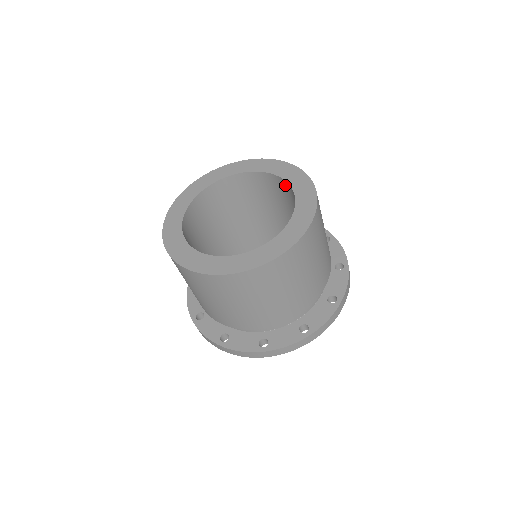
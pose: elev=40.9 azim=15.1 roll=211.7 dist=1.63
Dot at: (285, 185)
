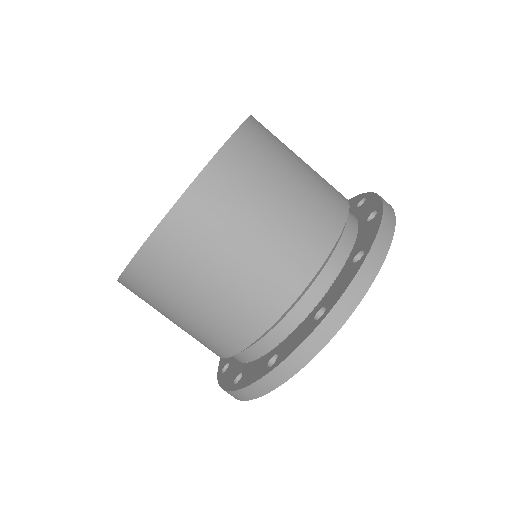
Dot at: occluded
